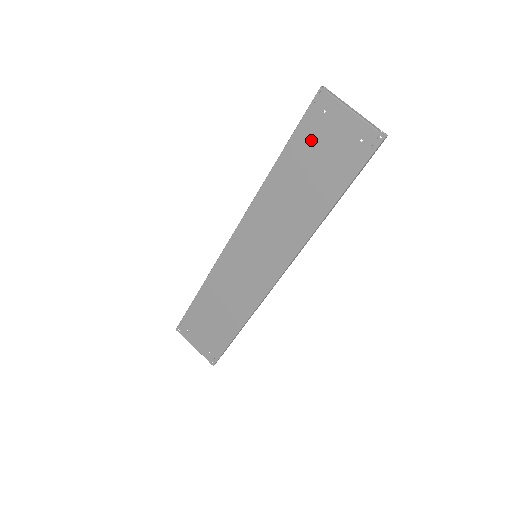
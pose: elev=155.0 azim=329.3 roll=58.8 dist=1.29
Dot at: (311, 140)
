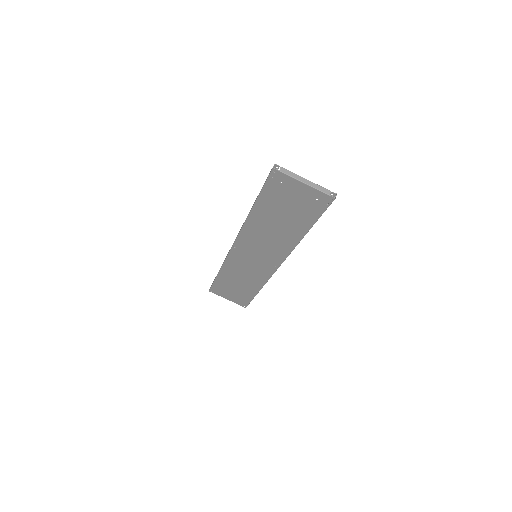
Dot at: (276, 198)
